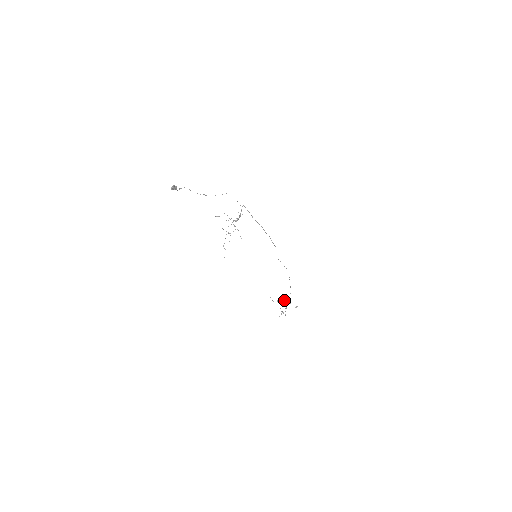
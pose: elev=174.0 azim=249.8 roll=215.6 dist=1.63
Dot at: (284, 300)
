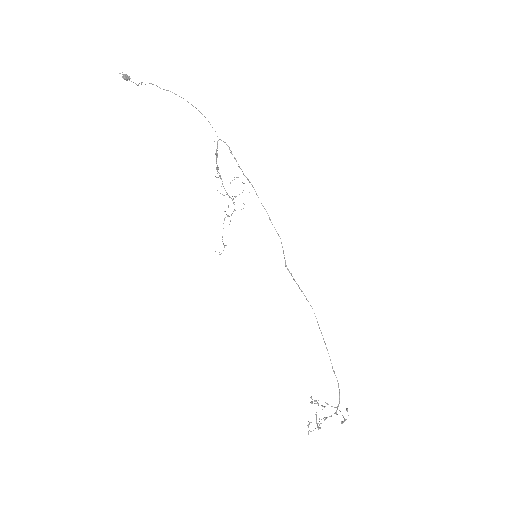
Dot at: occluded
